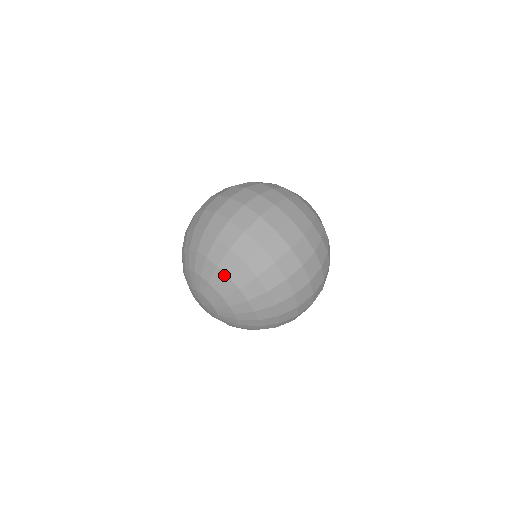
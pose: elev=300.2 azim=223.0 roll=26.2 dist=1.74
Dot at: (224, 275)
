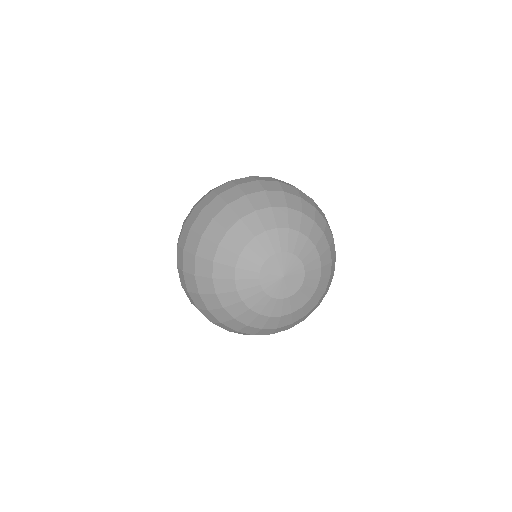
Dot at: (252, 215)
